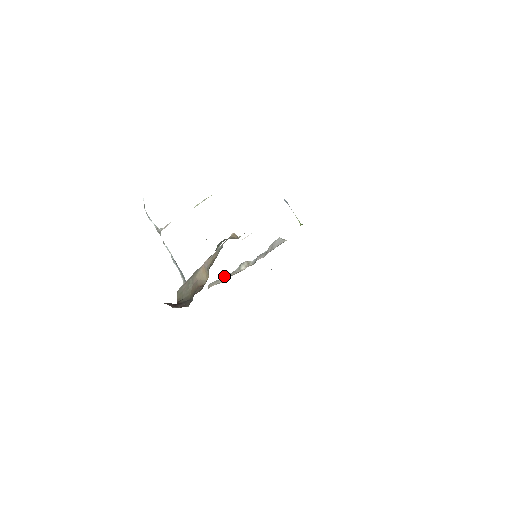
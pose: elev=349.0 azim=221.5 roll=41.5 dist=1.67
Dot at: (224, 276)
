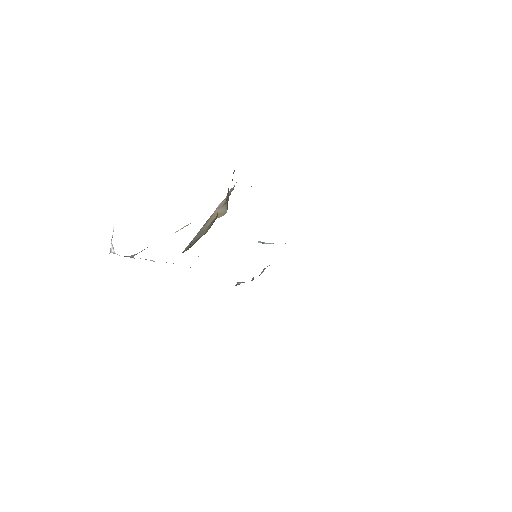
Dot at: occluded
